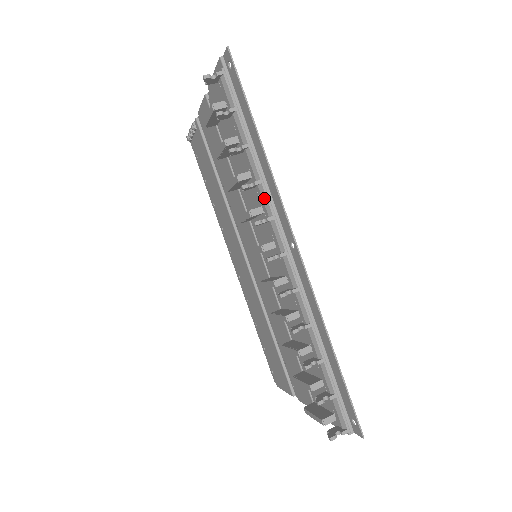
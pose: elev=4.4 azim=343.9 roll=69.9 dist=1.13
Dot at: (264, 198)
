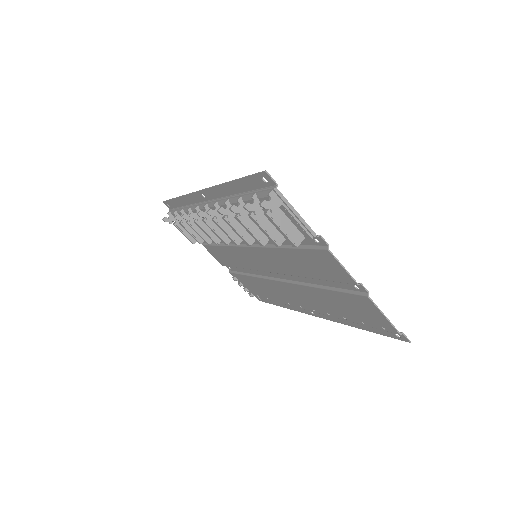
Dot at: (194, 209)
